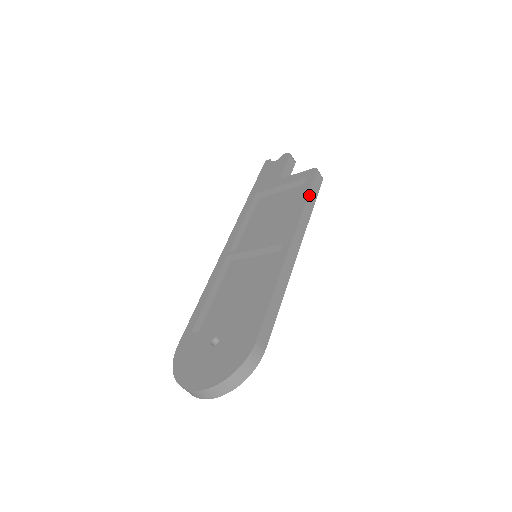
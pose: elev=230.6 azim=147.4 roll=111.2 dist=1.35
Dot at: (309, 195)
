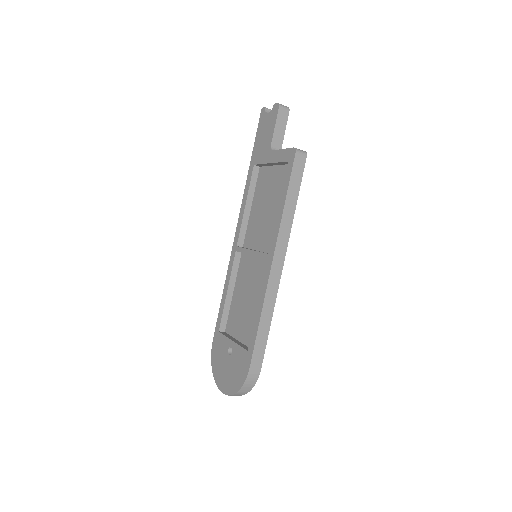
Dot at: (288, 193)
